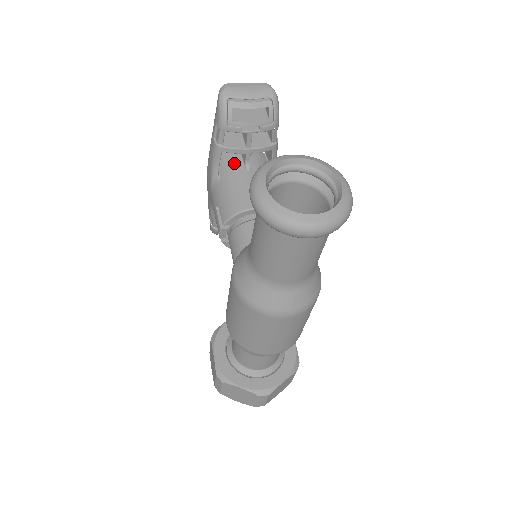
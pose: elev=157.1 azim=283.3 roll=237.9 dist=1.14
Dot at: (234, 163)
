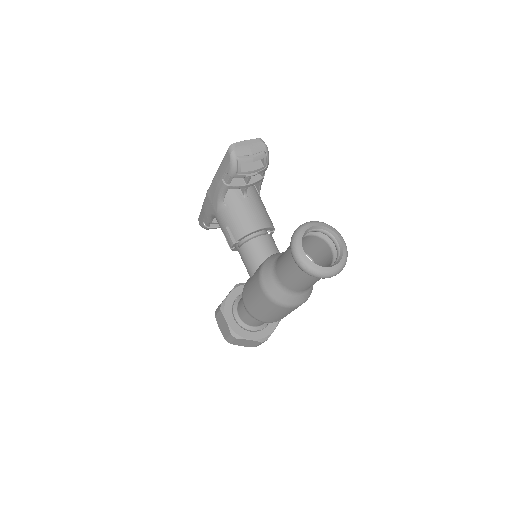
Dot at: (234, 192)
